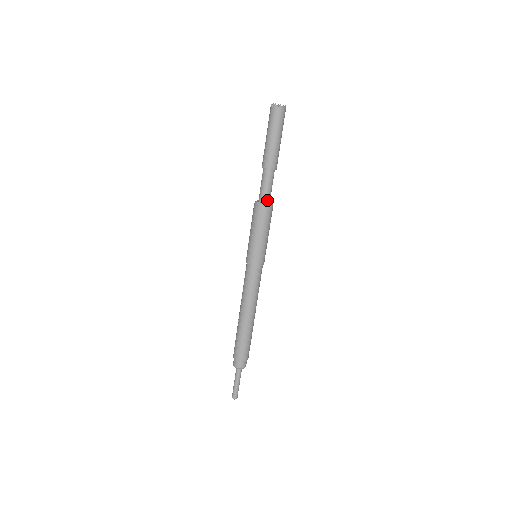
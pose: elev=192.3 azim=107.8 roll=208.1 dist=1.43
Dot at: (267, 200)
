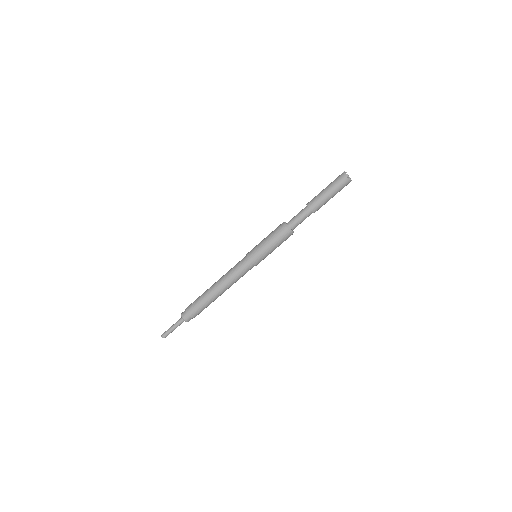
Dot at: (293, 227)
